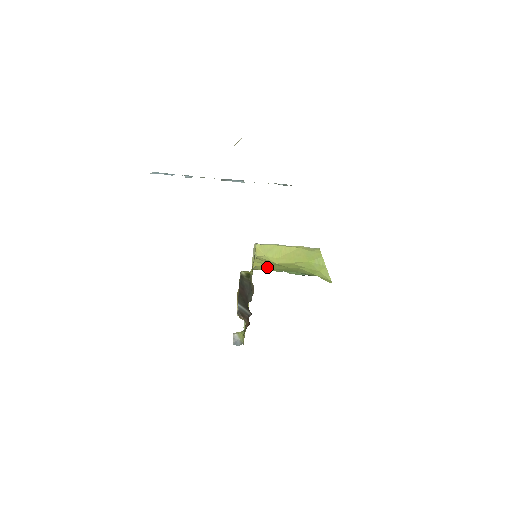
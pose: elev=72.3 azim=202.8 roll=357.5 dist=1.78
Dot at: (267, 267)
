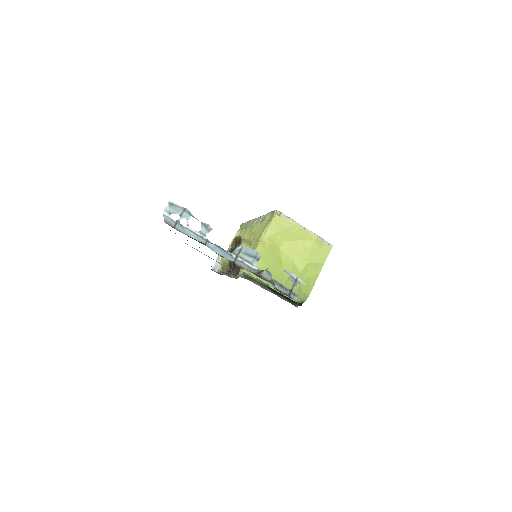
Dot at: (260, 267)
